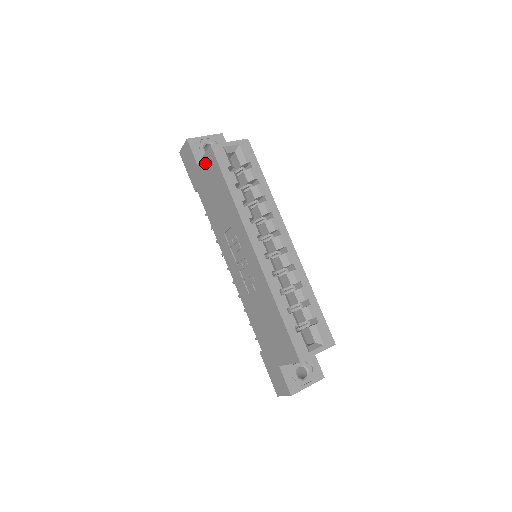
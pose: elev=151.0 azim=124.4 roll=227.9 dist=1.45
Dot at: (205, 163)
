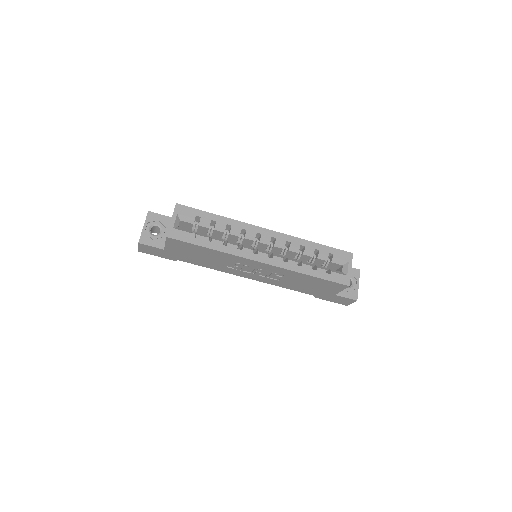
Dot at: (171, 246)
